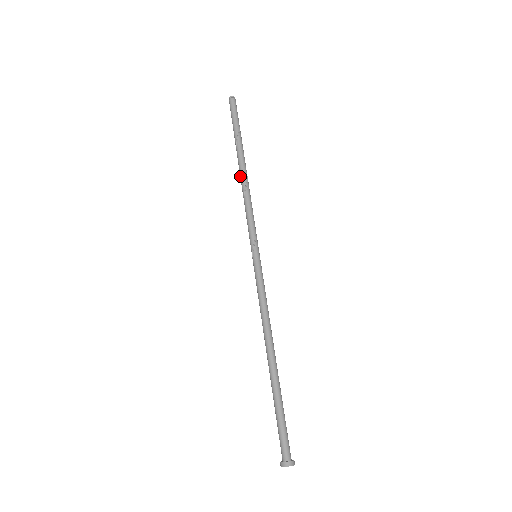
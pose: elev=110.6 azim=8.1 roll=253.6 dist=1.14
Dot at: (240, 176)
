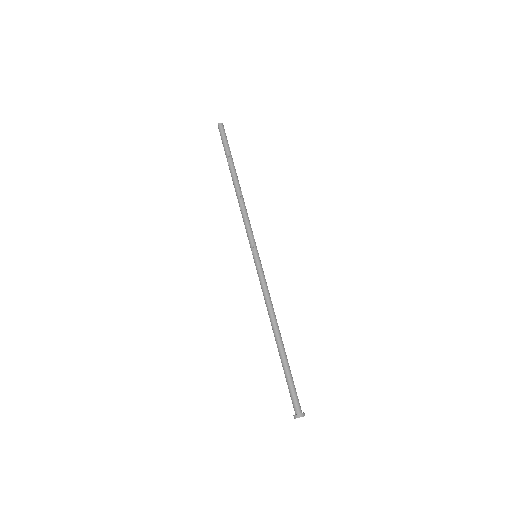
Dot at: (235, 191)
